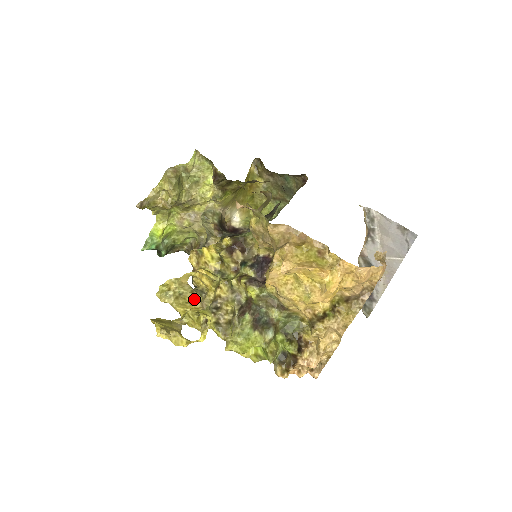
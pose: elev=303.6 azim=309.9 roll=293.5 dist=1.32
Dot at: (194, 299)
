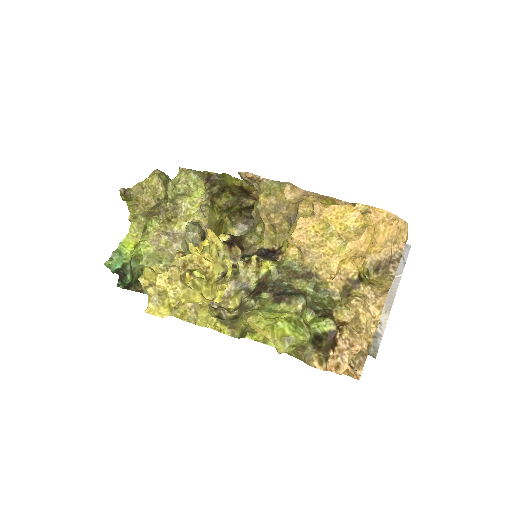
Dot at: occluded
